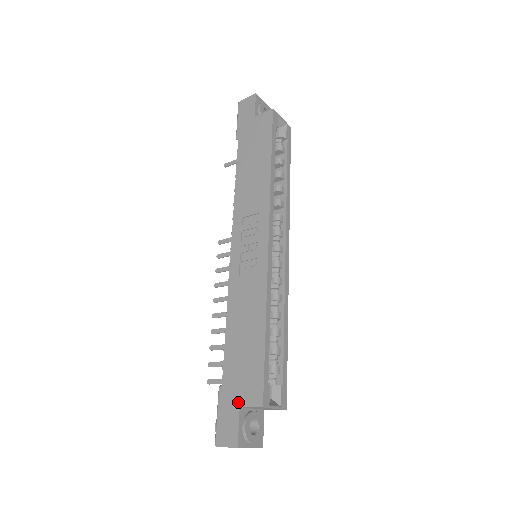
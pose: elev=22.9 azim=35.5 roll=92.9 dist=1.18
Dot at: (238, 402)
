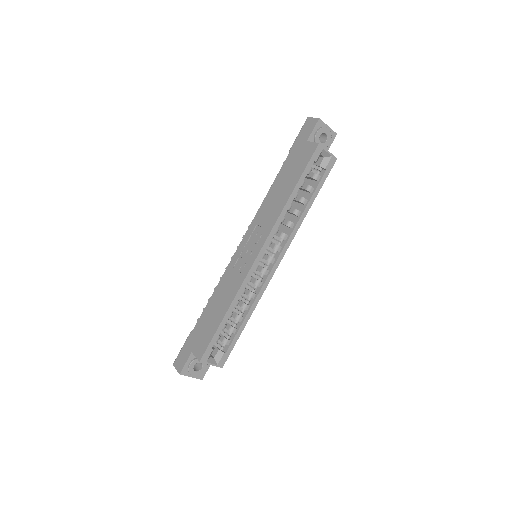
Dot at: (192, 349)
